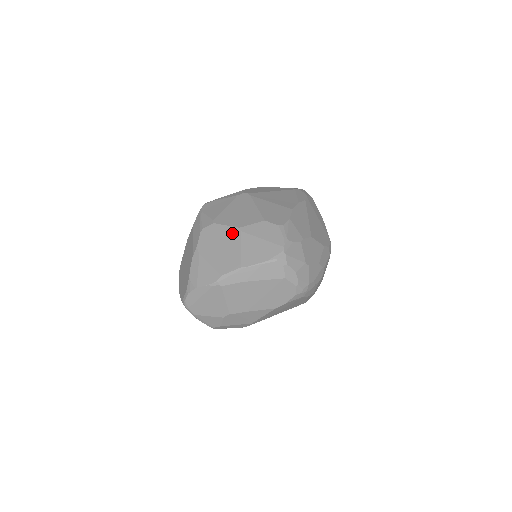
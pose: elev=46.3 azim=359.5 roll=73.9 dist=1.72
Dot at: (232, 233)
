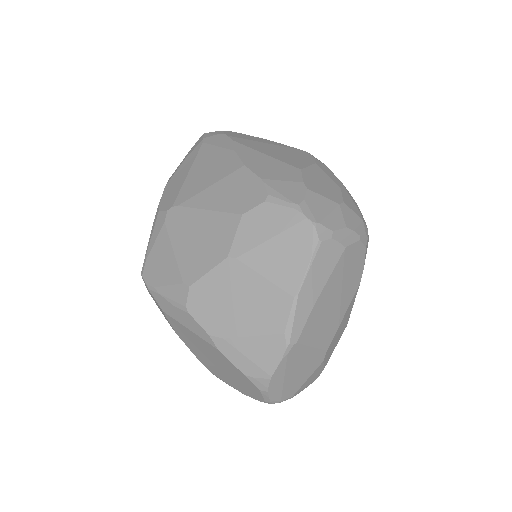
Dot at: (228, 273)
